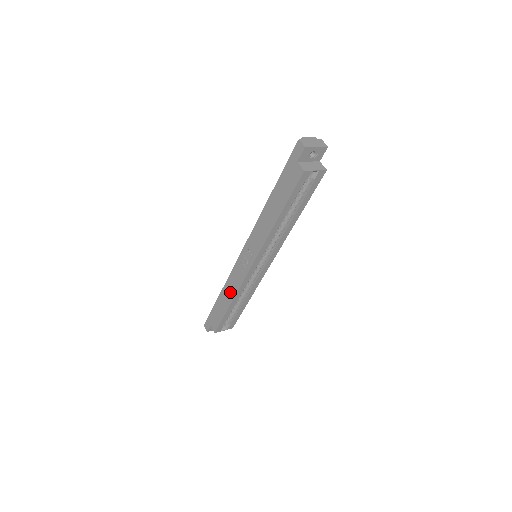
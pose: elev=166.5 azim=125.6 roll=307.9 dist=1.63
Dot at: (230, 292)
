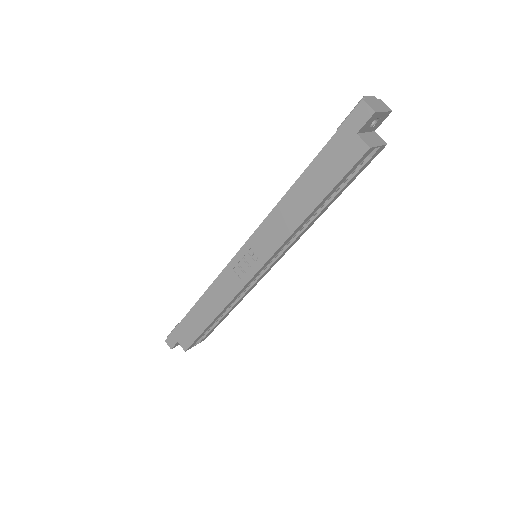
Dot at: (215, 303)
